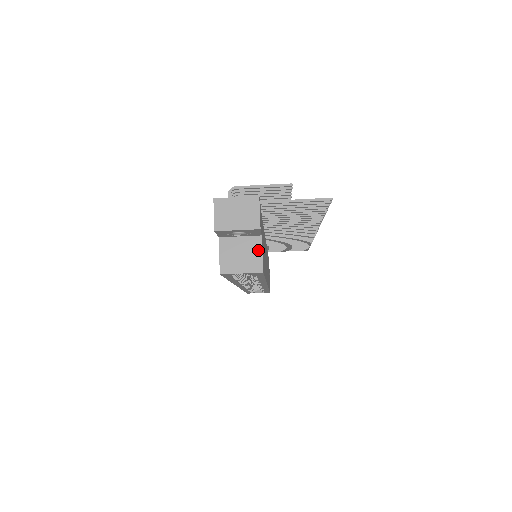
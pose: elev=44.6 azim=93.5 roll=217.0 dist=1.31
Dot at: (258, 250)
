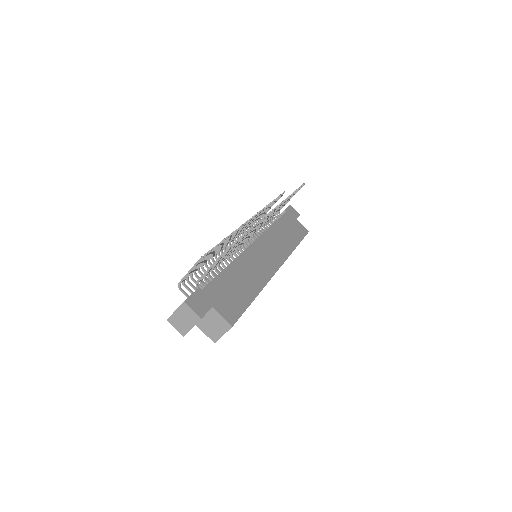
Dot at: (219, 317)
